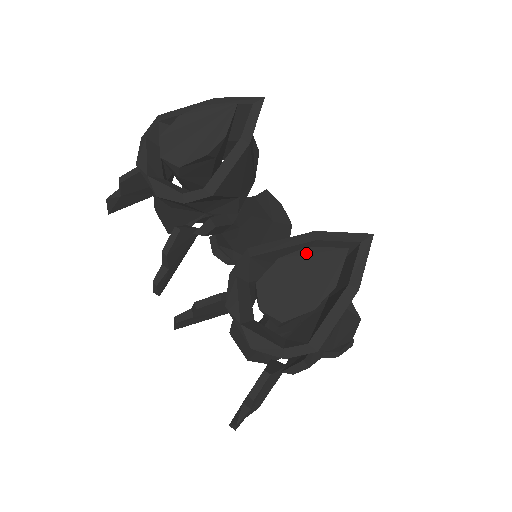
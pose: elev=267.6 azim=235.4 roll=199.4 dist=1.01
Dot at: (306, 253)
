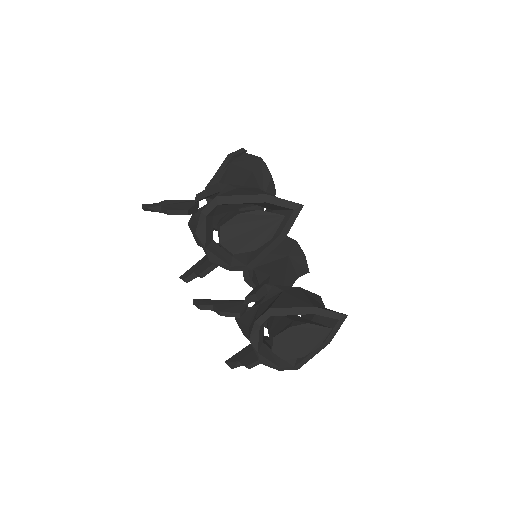
Dot at: (307, 327)
